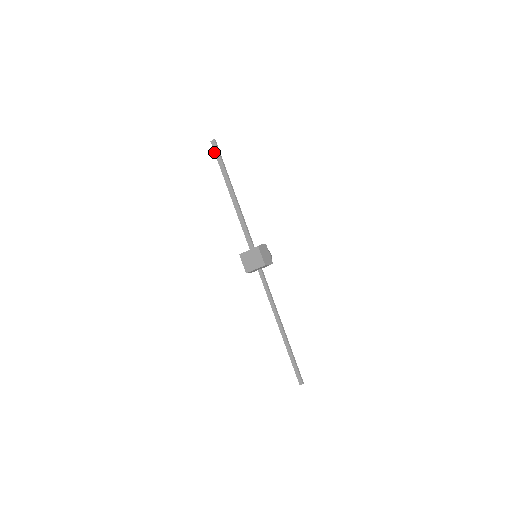
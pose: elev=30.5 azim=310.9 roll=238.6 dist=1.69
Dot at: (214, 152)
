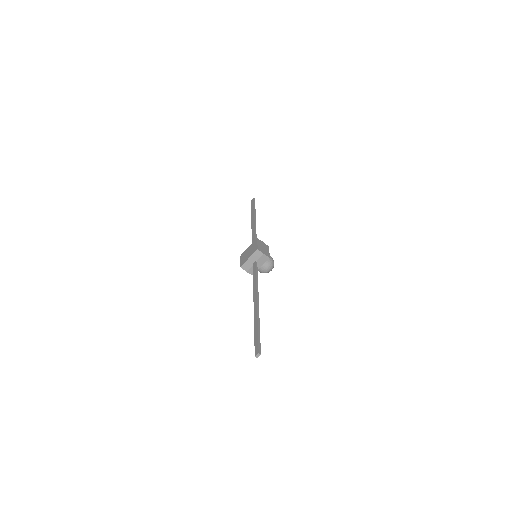
Dot at: (251, 205)
